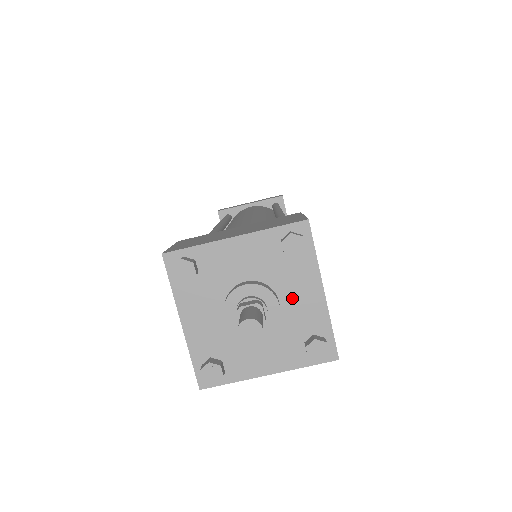
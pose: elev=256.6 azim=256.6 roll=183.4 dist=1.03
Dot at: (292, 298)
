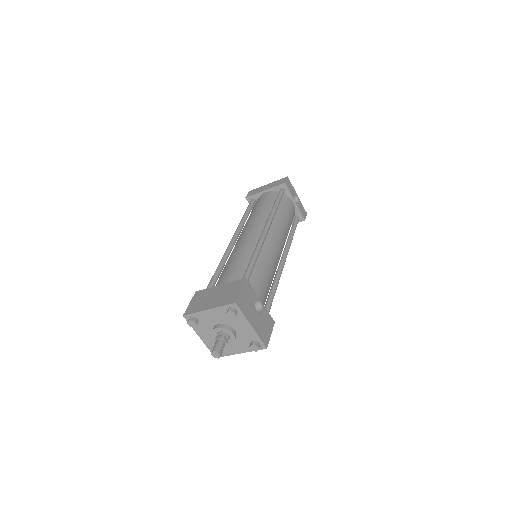
Dot at: (239, 329)
